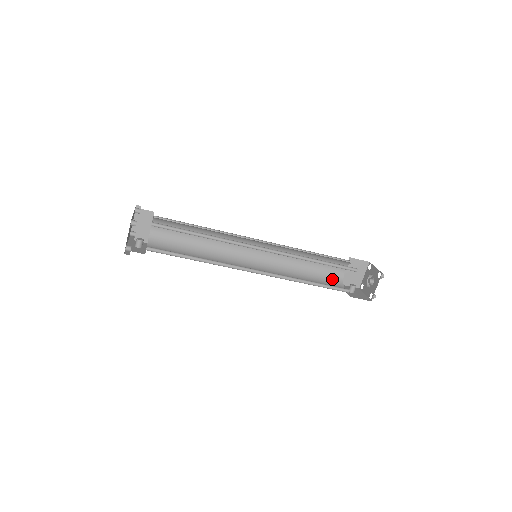
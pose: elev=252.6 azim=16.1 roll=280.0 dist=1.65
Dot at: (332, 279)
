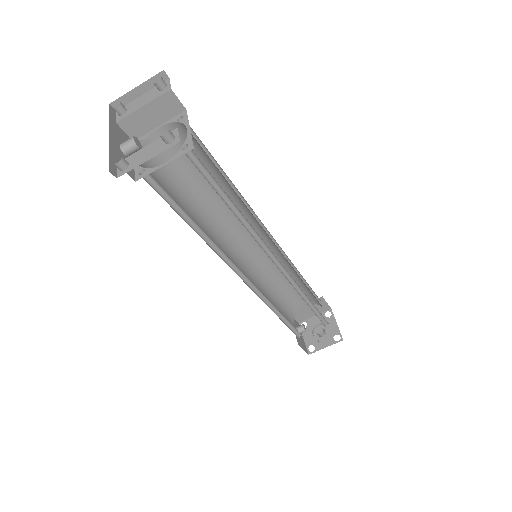
Dot at: (290, 308)
